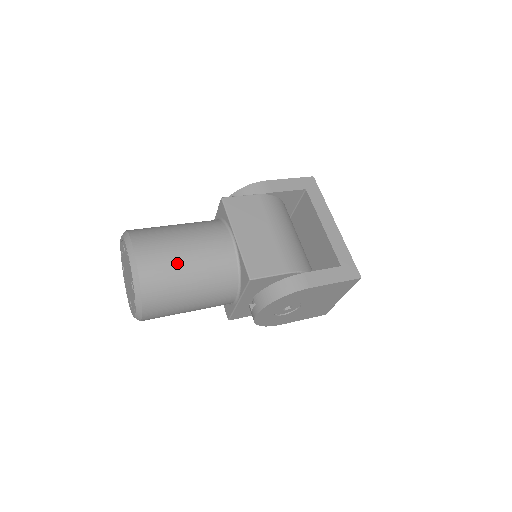
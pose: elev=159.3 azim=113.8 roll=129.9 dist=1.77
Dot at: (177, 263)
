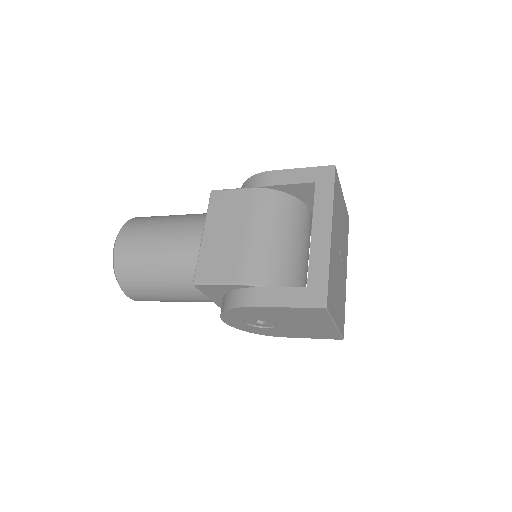
Dot at: (145, 255)
